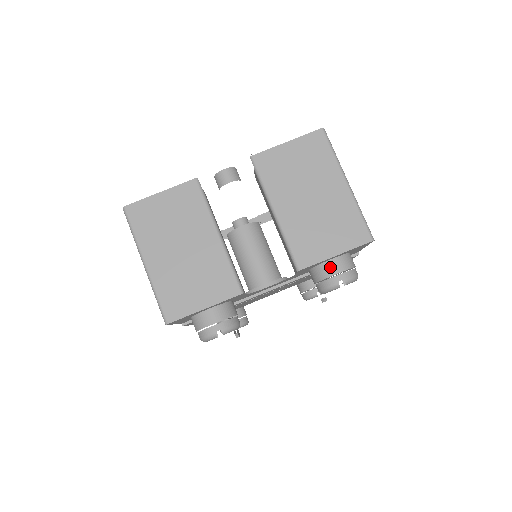
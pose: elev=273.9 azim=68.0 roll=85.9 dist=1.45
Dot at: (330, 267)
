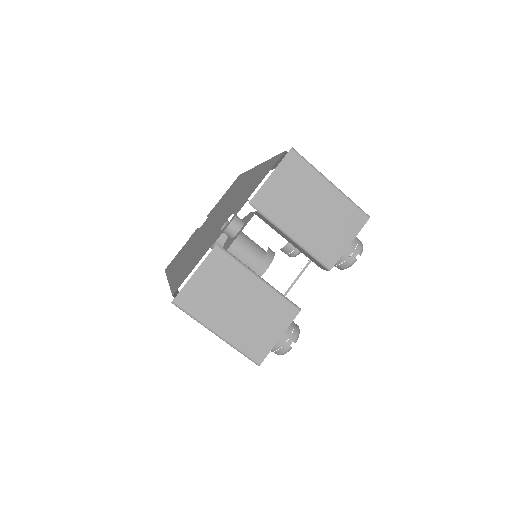
Dot at: (345, 251)
